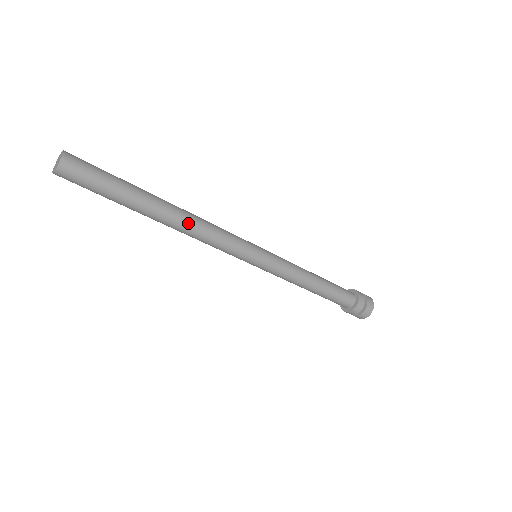
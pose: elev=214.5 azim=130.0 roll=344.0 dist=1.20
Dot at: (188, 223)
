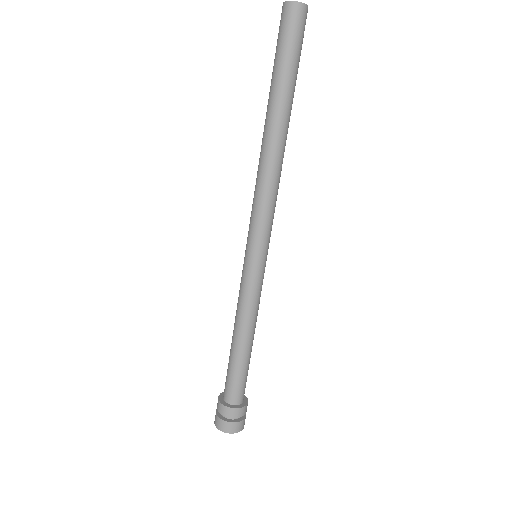
Dot at: (280, 159)
